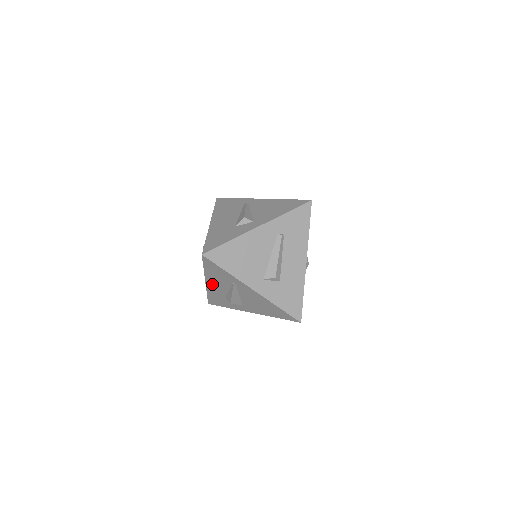
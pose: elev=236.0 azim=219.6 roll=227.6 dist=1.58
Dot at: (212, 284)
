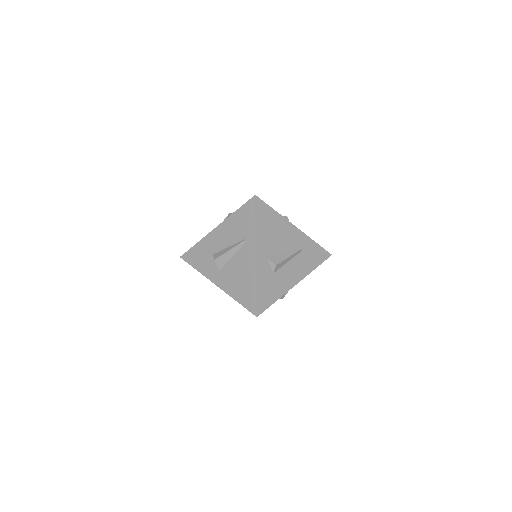
Dot at: (220, 233)
